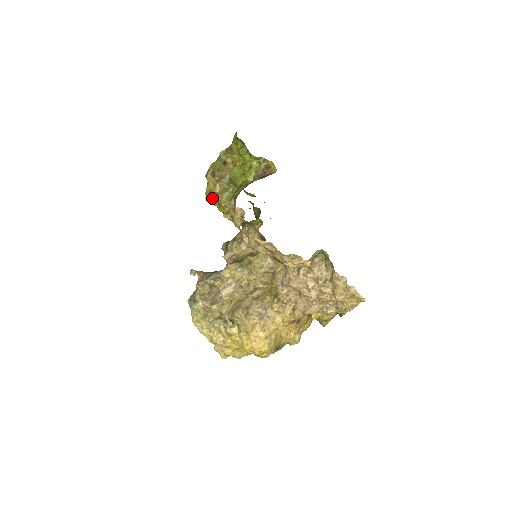
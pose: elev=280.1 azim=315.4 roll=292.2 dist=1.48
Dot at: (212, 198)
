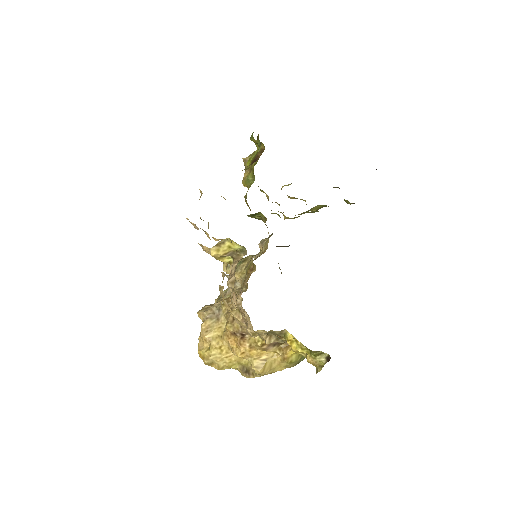
Dot at: occluded
